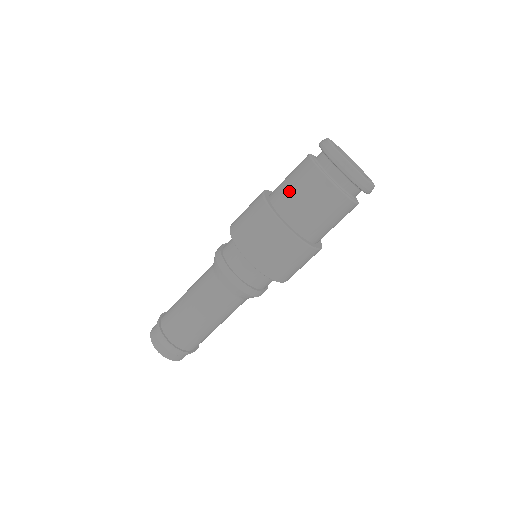
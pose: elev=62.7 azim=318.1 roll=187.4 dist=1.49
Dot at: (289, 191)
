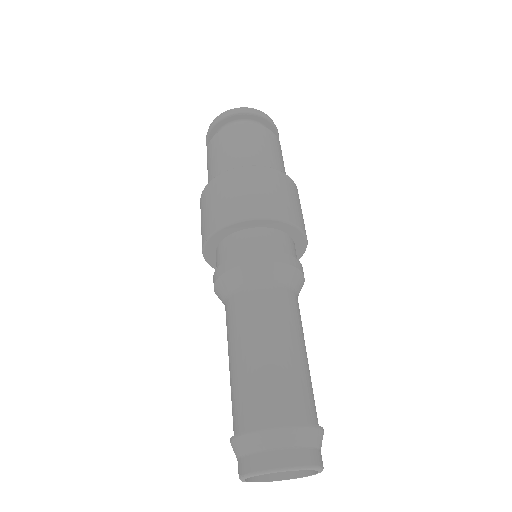
Dot at: (209, 172)
